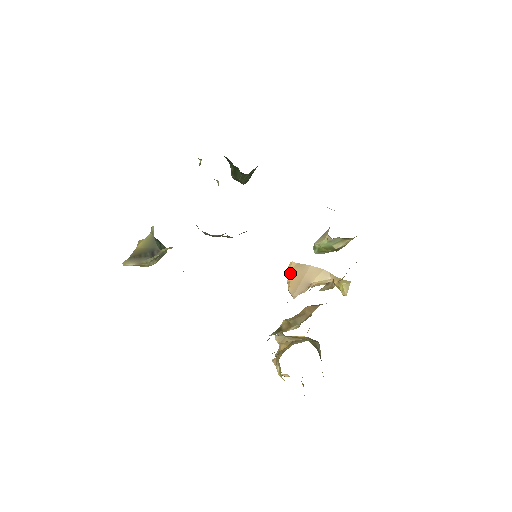
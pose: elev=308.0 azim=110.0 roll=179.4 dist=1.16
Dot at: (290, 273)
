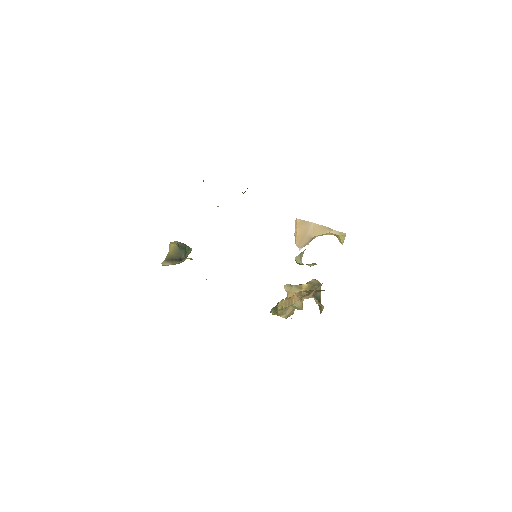
Dot at: (296, 229)
